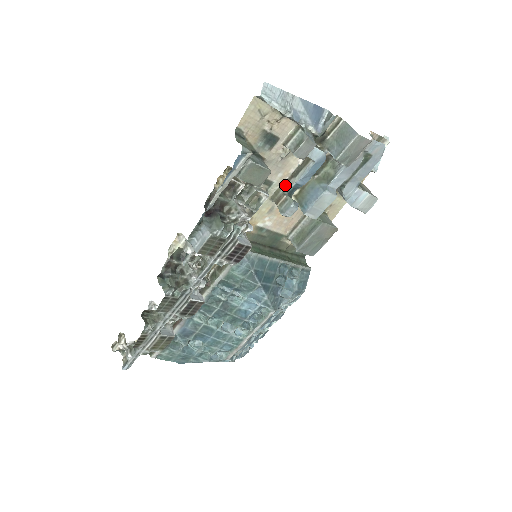
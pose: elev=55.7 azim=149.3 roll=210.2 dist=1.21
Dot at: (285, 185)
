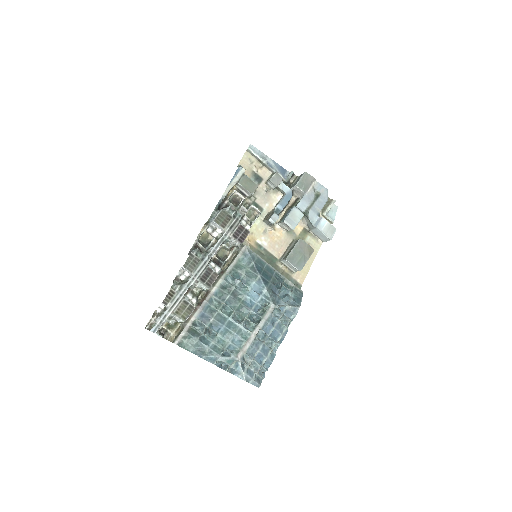
Dot at: (271, 213)
